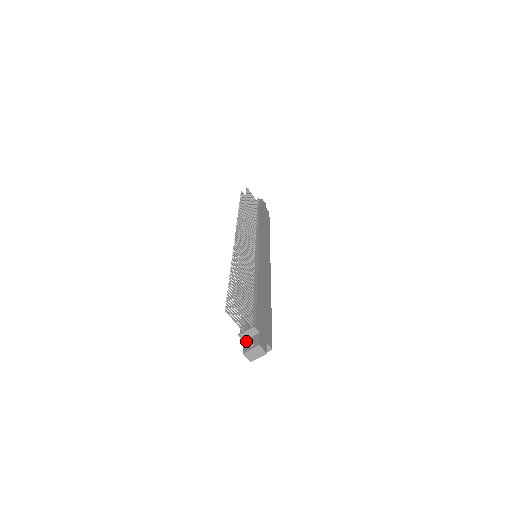
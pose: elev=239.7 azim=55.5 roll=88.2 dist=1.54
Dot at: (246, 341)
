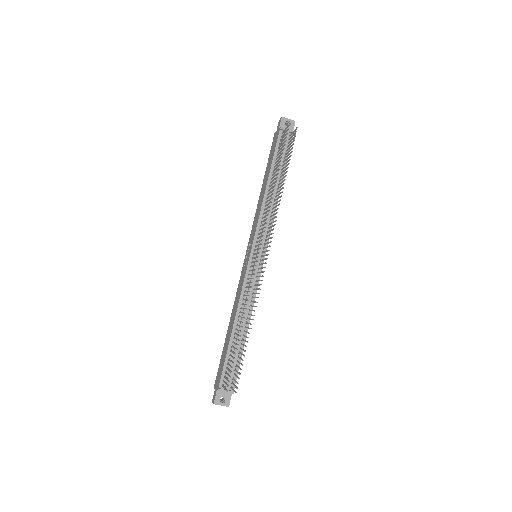
Dot at: (220, 392)
